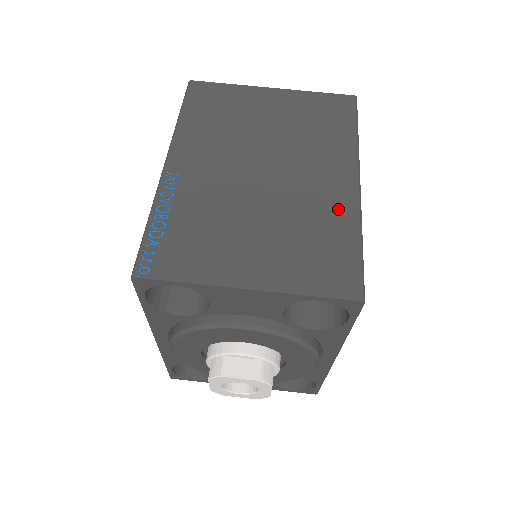
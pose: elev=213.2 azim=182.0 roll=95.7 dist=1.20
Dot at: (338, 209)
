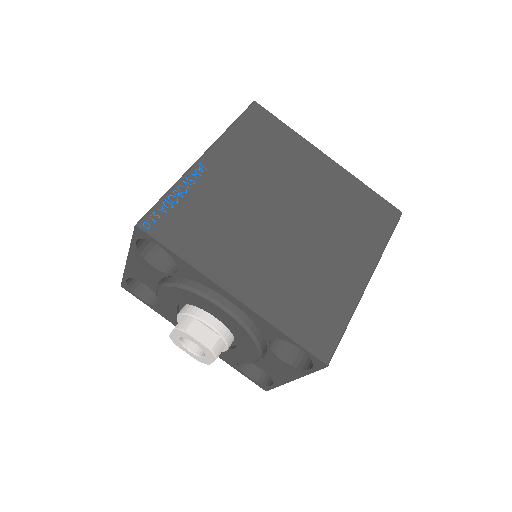
Dot at: occluded
